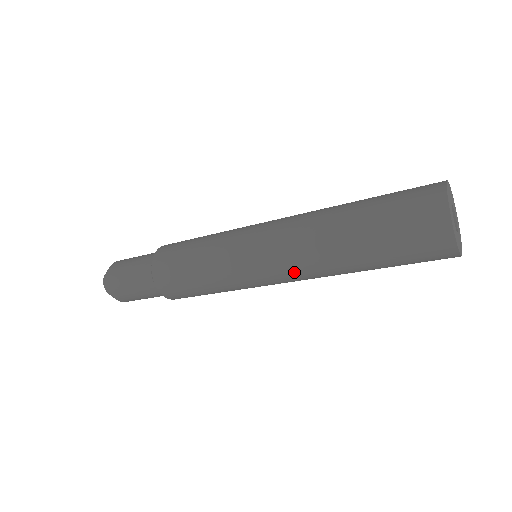
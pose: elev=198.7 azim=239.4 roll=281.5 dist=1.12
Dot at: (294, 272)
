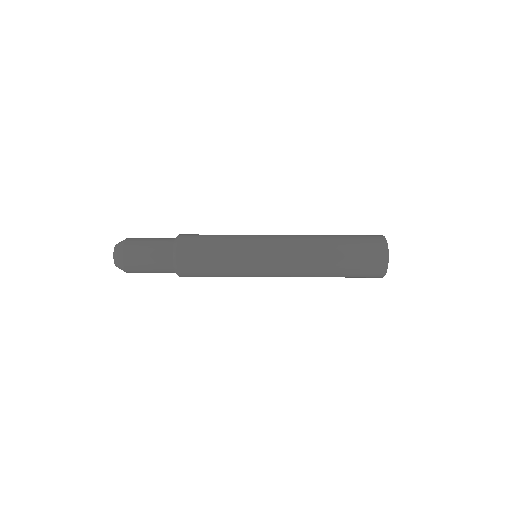
Dot at: (290, 274)
